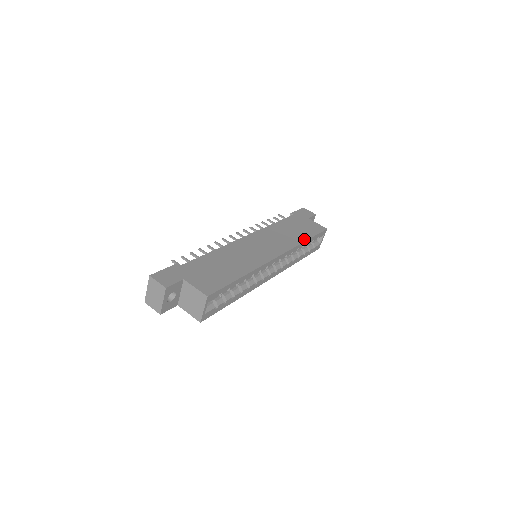
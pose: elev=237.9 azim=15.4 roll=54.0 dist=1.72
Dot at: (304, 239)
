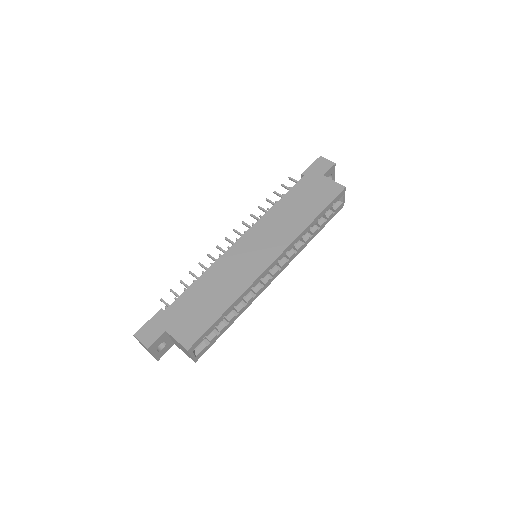
Dot at: (311, 219)
